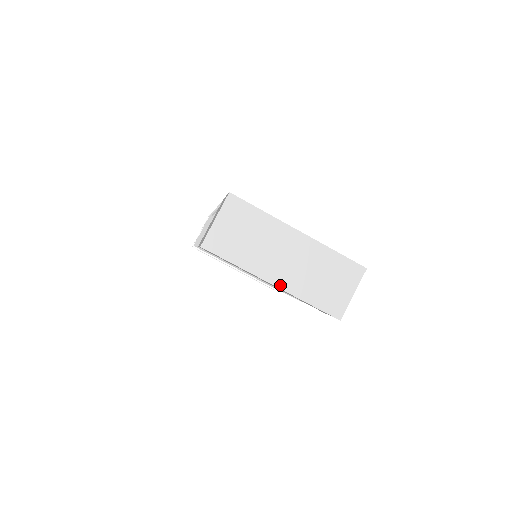
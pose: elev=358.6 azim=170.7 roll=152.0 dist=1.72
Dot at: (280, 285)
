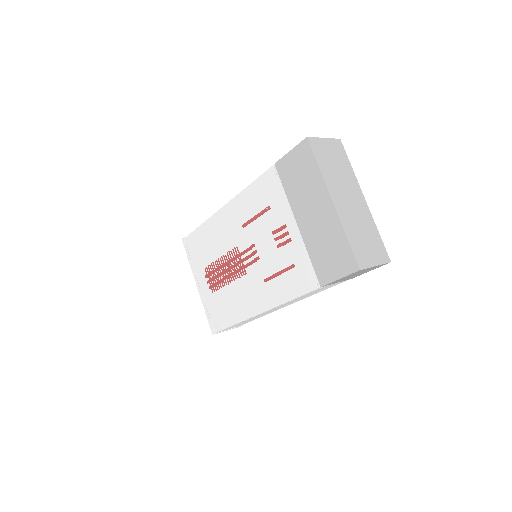
Dot at: (337, 207)
